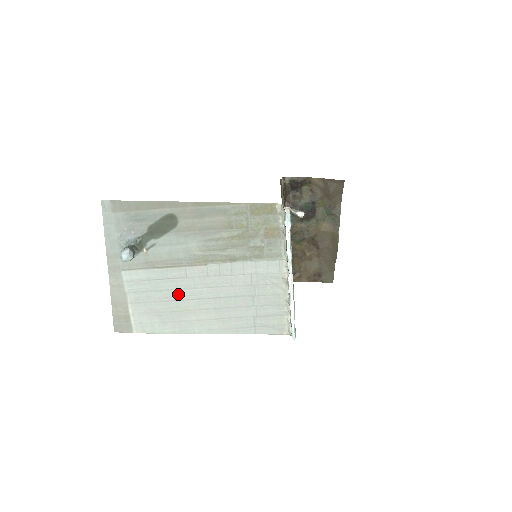
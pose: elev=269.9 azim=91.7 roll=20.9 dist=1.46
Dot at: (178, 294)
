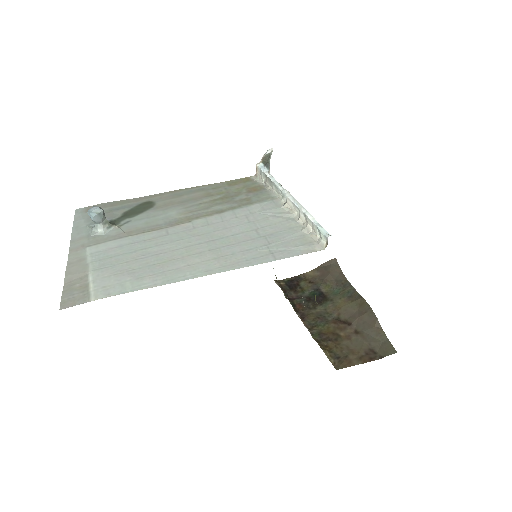
Dot at: (158, 249)
